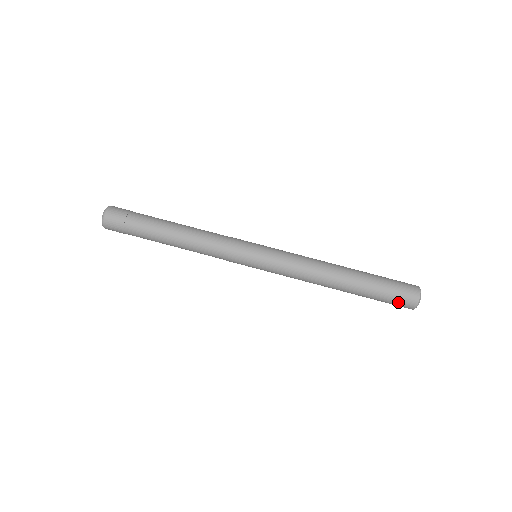
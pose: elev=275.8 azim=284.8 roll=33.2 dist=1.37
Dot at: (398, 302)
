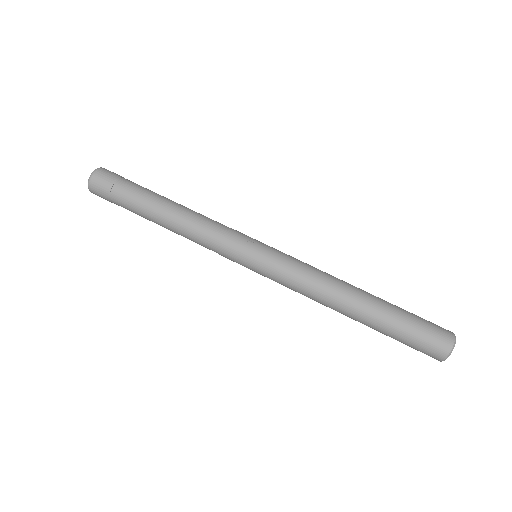
Dot at: (422, 349)
